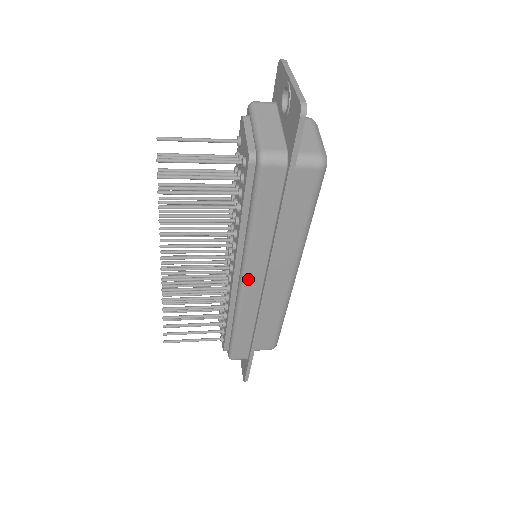
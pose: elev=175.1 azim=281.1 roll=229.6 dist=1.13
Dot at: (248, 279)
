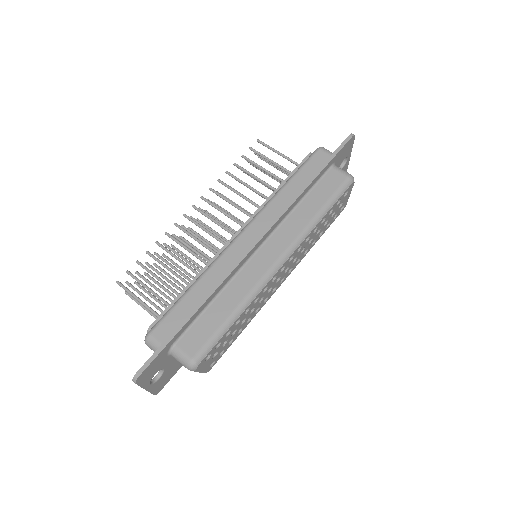
Dot at: occluded
